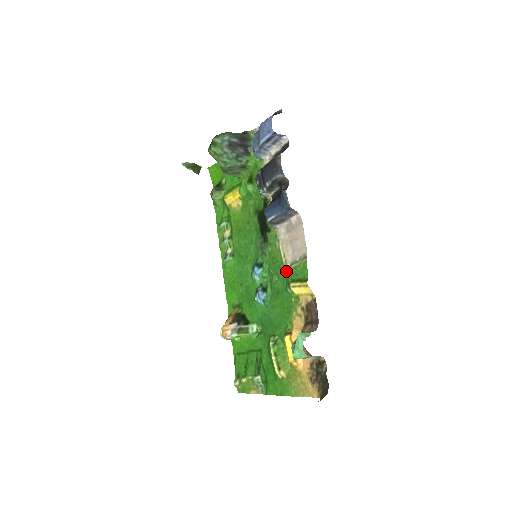
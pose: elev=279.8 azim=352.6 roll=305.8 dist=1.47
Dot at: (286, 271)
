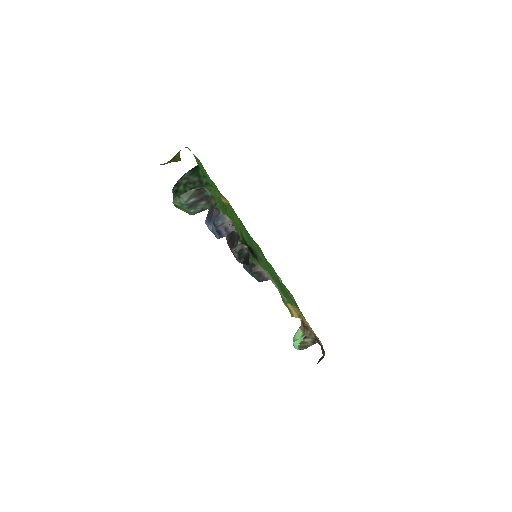
Dot at: occluded
